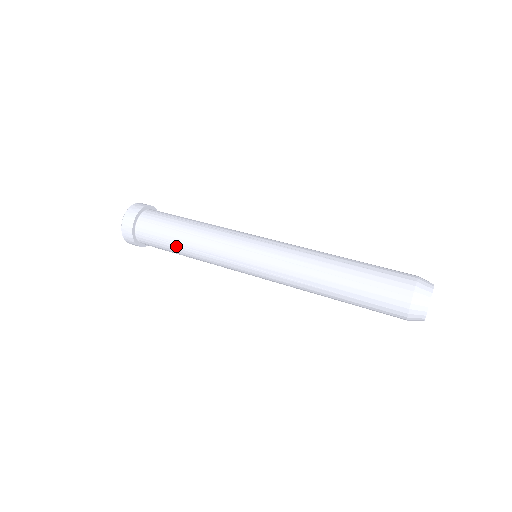
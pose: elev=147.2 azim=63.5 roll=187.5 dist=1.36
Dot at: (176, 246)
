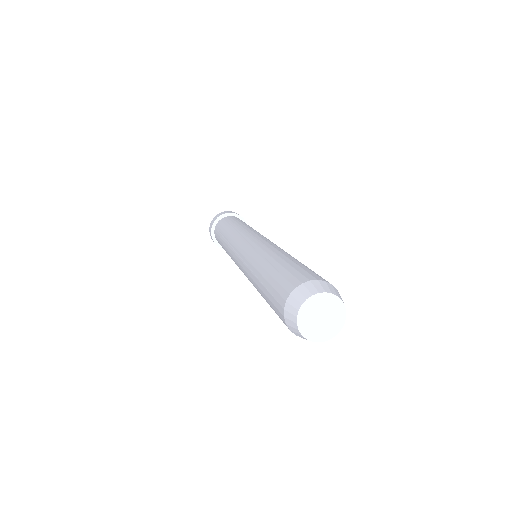
Dot at: (222, 236)
